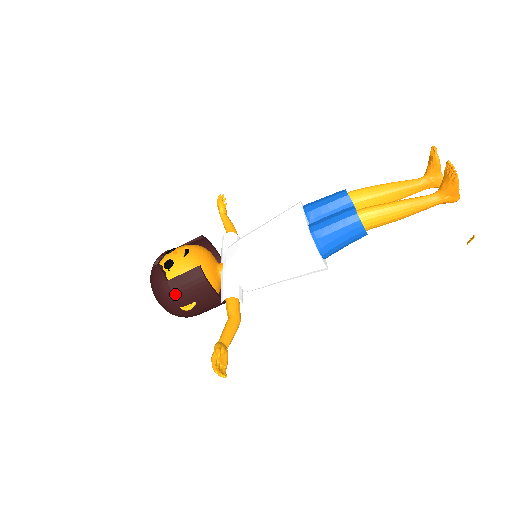
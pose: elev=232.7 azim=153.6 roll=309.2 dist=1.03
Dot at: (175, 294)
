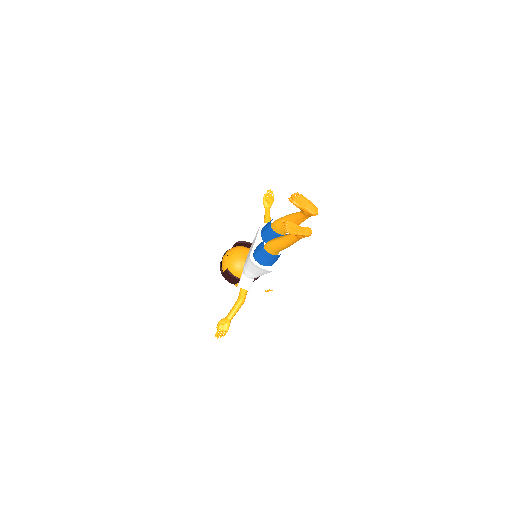
Dot at: (227, 280)
